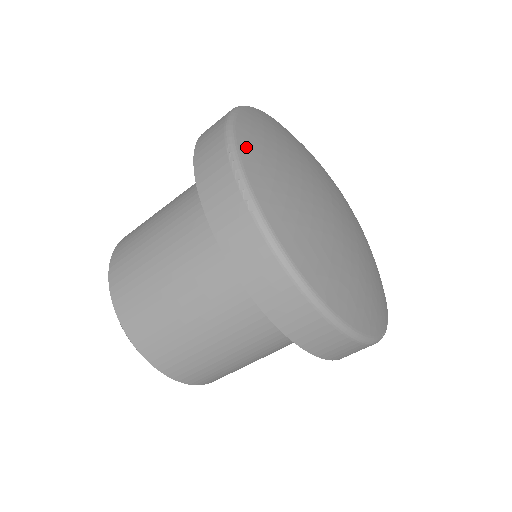
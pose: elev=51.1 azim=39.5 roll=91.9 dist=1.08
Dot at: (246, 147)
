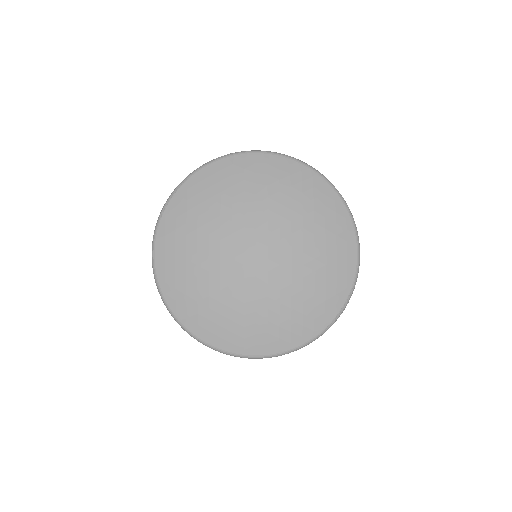
Dot at: (164, 280)
